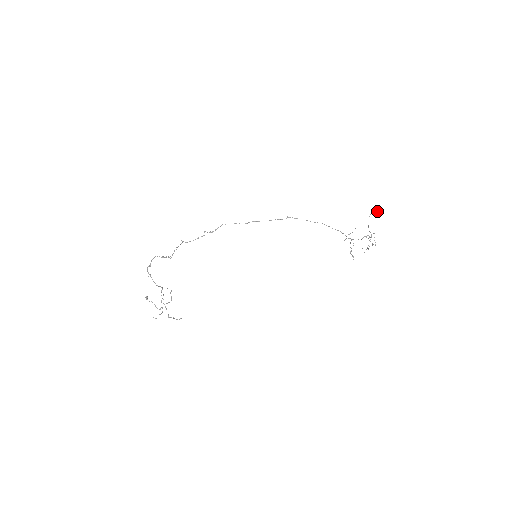
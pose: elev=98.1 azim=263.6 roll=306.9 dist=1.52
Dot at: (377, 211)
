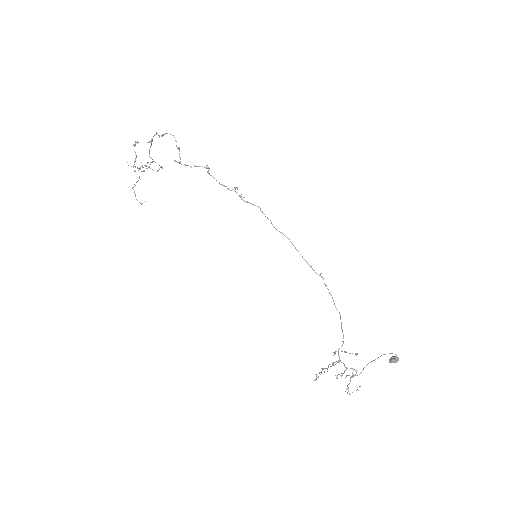
Dot at: (396, 357)
